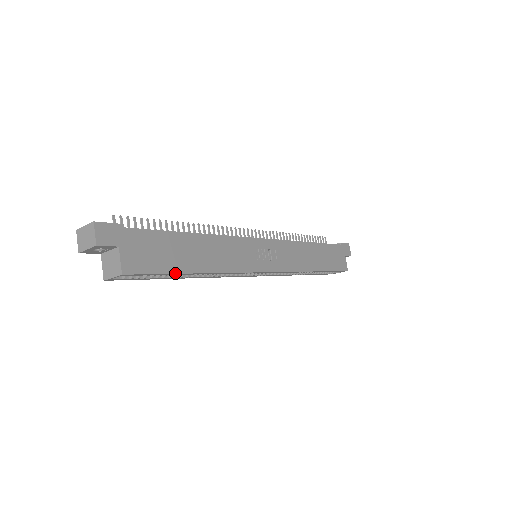
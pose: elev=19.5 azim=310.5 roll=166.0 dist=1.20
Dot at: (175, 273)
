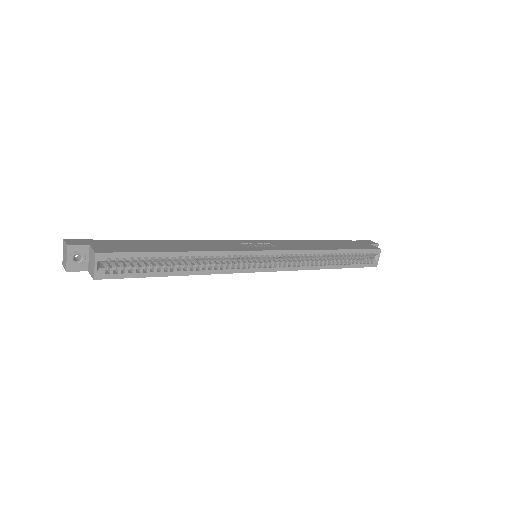
Dot at: (153, 252)
